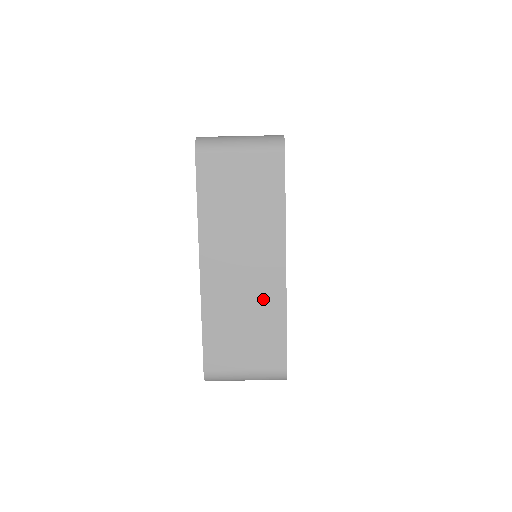
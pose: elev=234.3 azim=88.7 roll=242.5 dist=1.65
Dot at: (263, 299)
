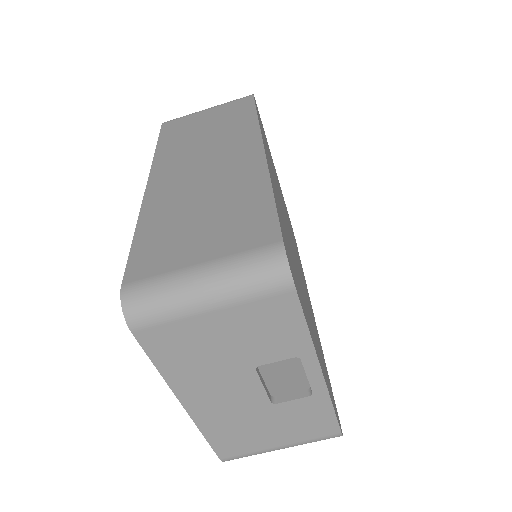
Dot at: (233, 181)
